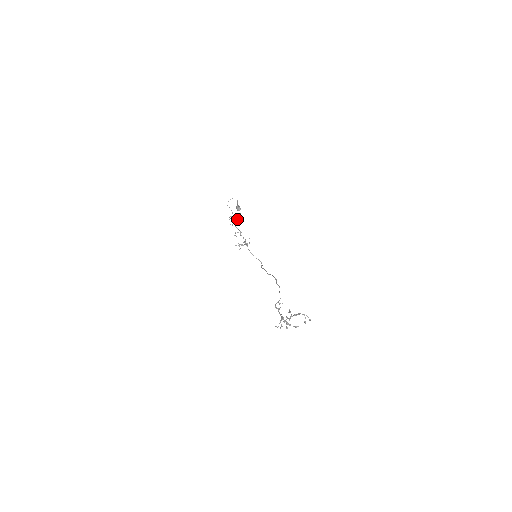
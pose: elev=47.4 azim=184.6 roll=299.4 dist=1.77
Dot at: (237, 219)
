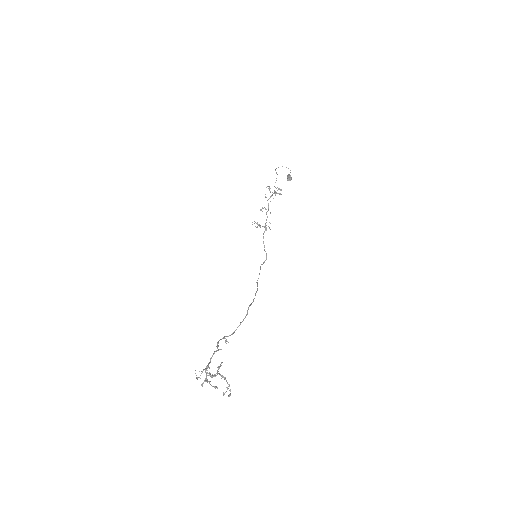
Dot at: (275, 193)
